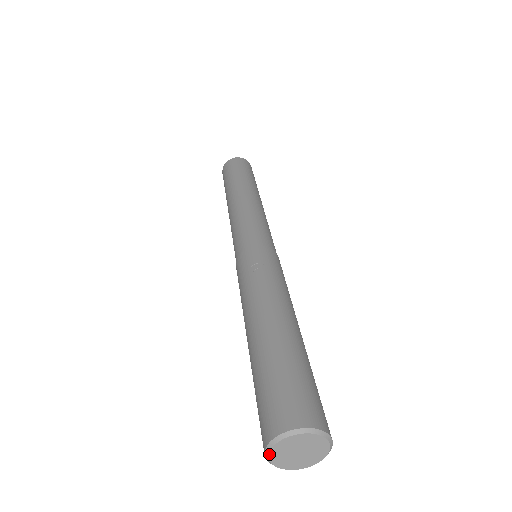
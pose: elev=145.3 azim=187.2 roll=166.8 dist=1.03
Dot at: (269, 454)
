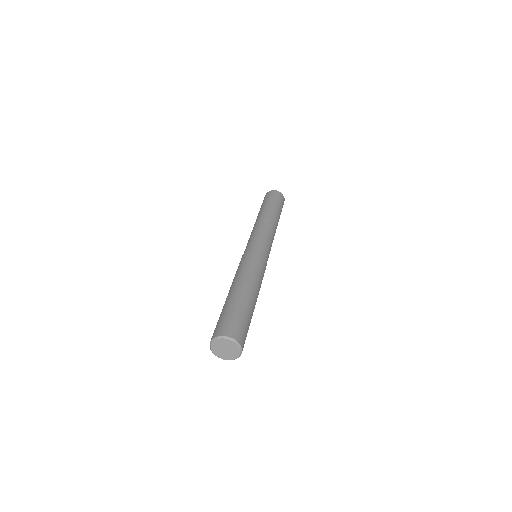
Dot at: (213, 352)
